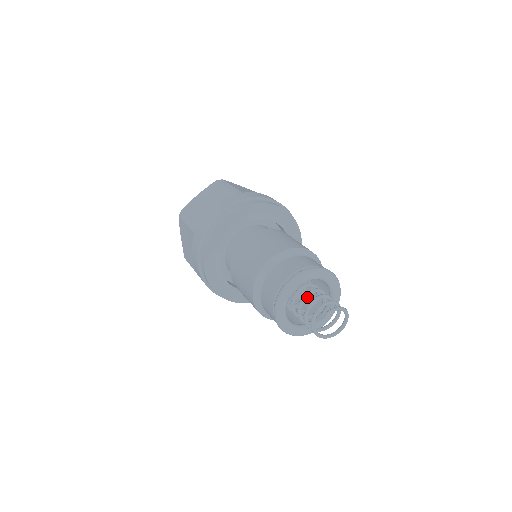
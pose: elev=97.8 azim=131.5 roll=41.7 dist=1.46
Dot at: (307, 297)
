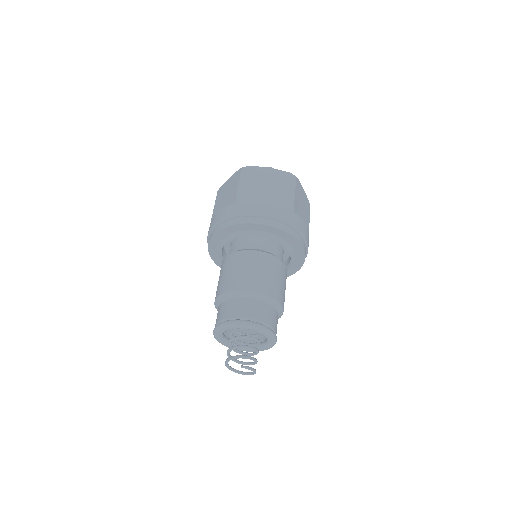
Dot at: occluded
